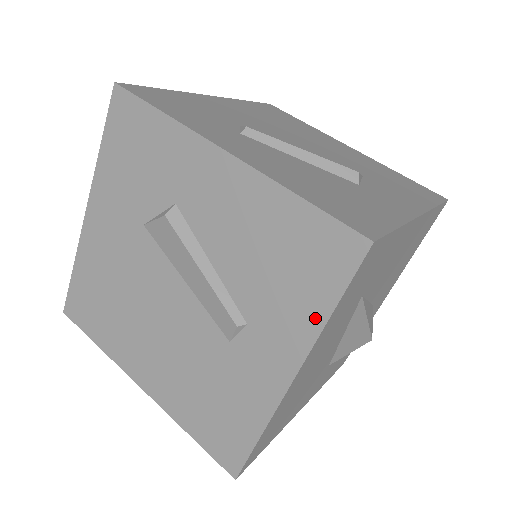
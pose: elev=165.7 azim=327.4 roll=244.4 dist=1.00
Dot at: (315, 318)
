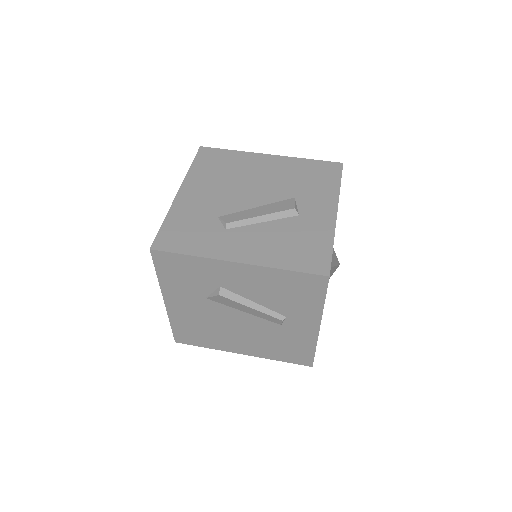
Dot at: (318, 306)
